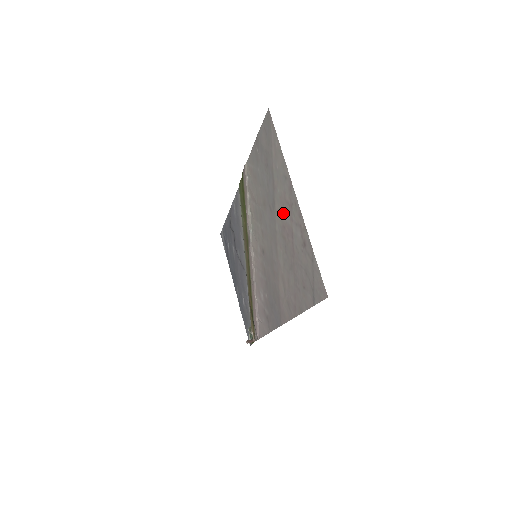
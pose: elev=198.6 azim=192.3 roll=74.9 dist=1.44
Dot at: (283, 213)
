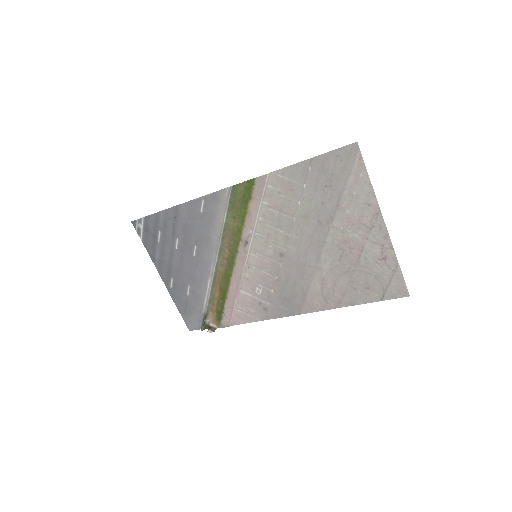
Dot at: (350, 231)
